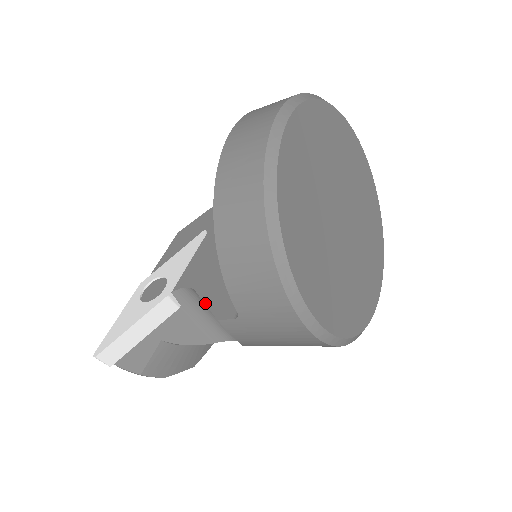
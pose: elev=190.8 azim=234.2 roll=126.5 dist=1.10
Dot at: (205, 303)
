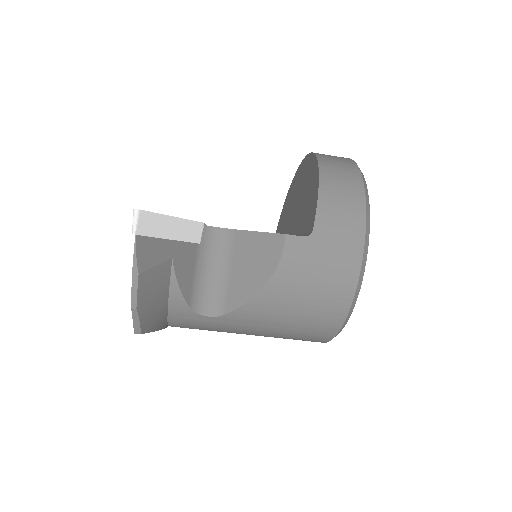
Dot at: occluded
